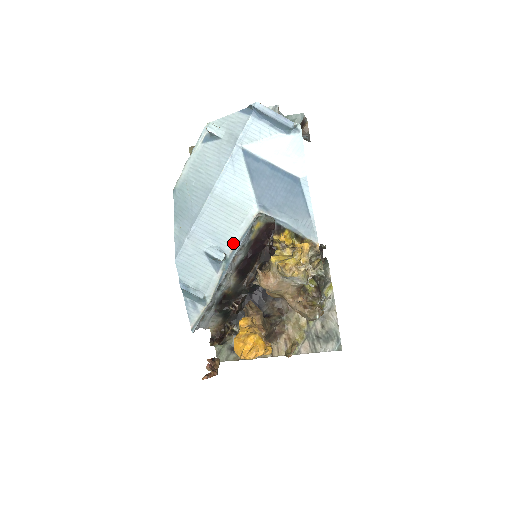
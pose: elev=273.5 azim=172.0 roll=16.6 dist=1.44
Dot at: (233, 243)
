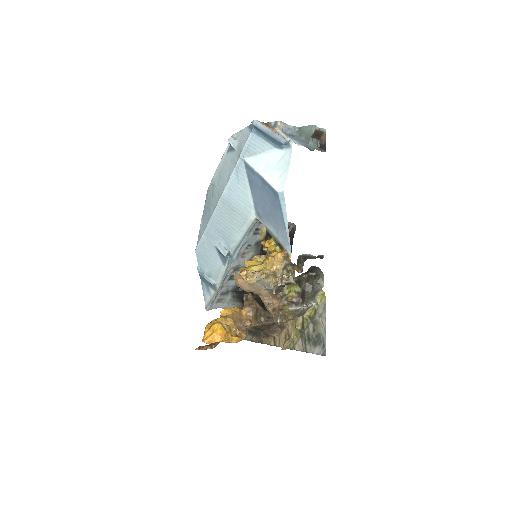
Dot at: (236, 242)
